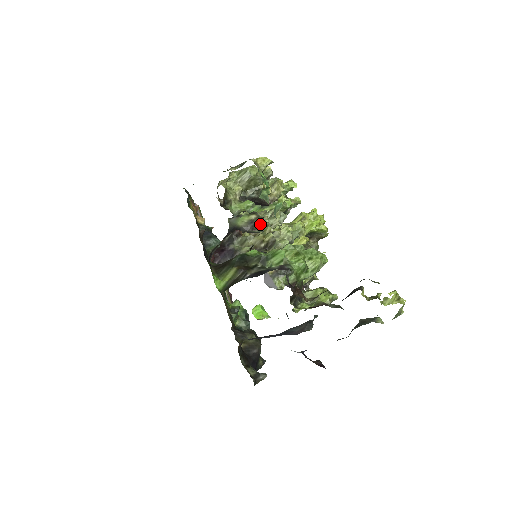
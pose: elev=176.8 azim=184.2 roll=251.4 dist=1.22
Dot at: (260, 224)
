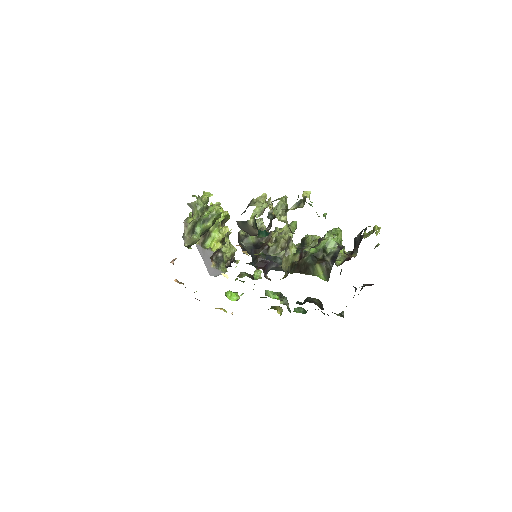
Dot at: occluded
